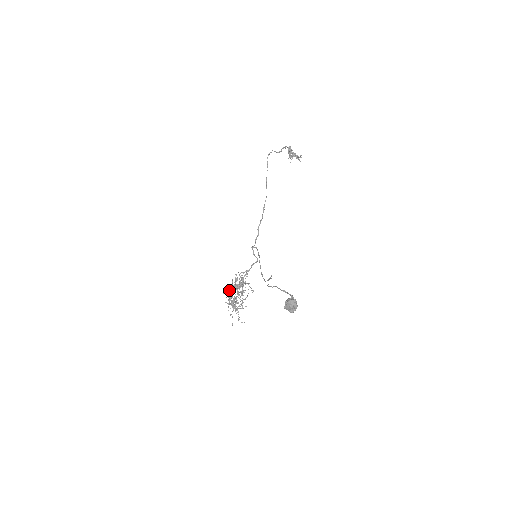
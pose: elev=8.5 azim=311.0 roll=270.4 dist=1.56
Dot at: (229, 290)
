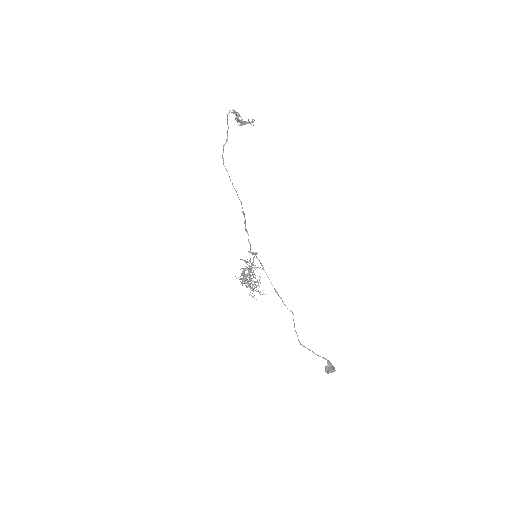
Dot at: (242, 281)
